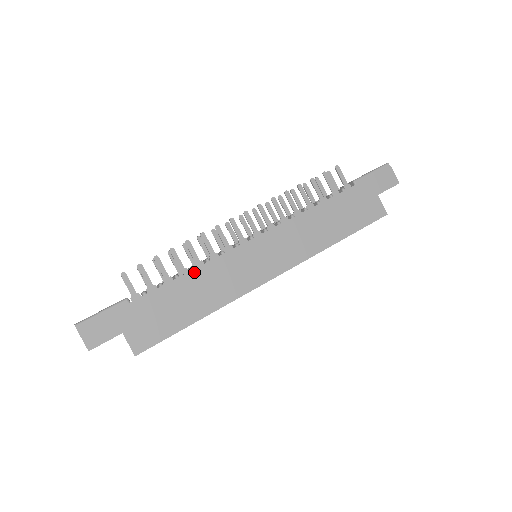
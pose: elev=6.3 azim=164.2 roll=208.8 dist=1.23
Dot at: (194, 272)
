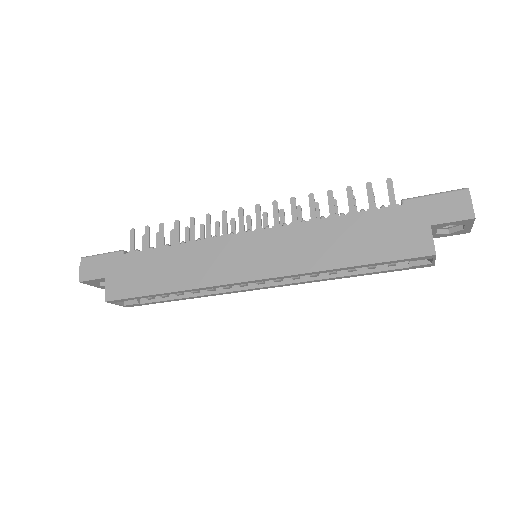
Dot at: (181, 246)
